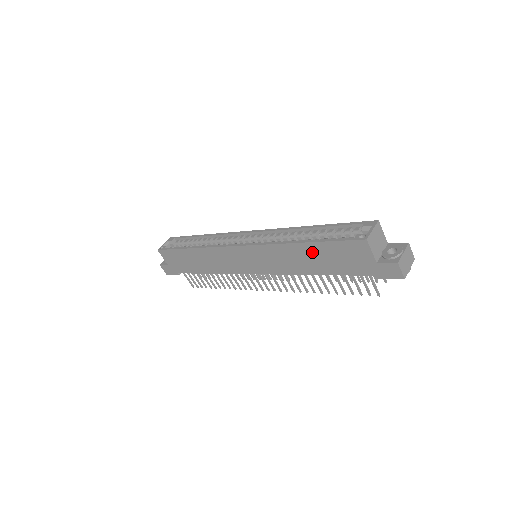
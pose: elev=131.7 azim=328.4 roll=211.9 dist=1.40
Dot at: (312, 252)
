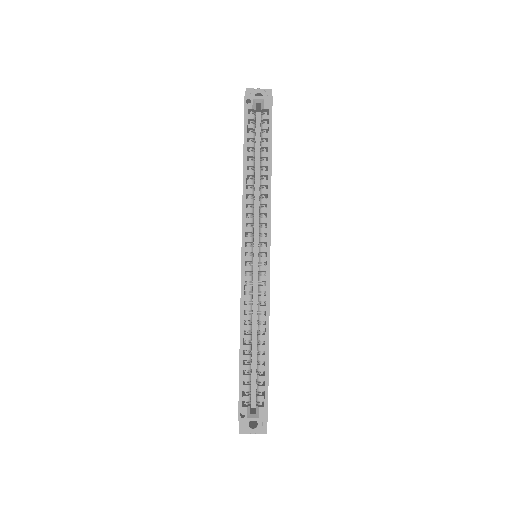
Dot at: occluded
